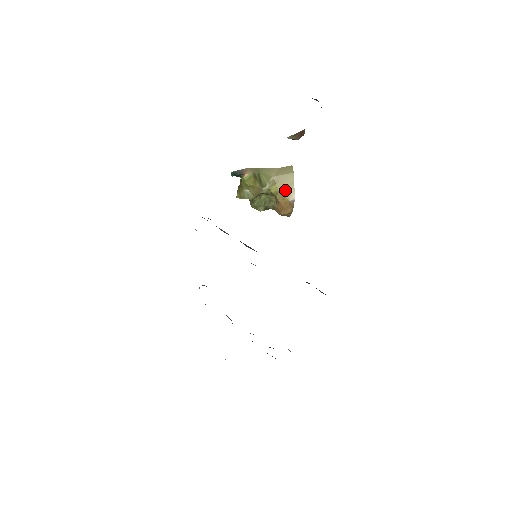
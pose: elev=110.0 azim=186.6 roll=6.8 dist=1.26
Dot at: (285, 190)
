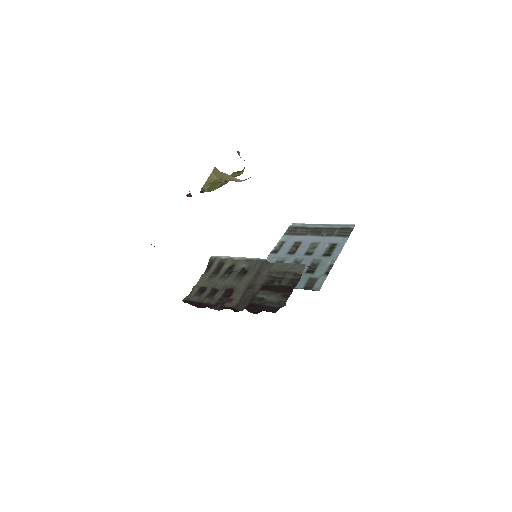
Dot at: (231, 180)
